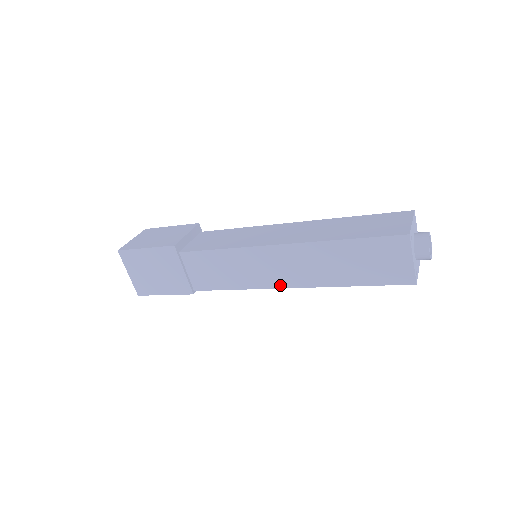
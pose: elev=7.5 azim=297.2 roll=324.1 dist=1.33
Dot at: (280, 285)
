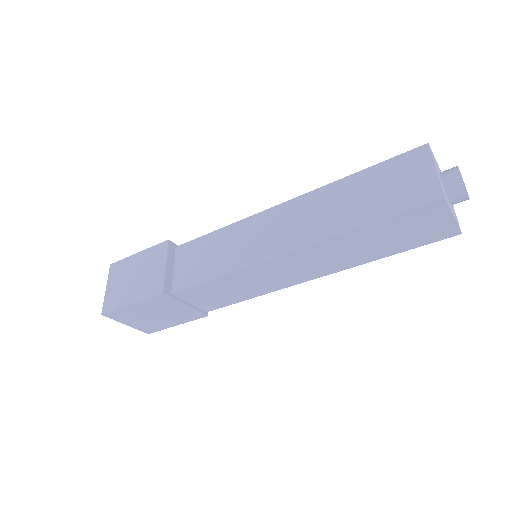
Dot at: (301, 281)
